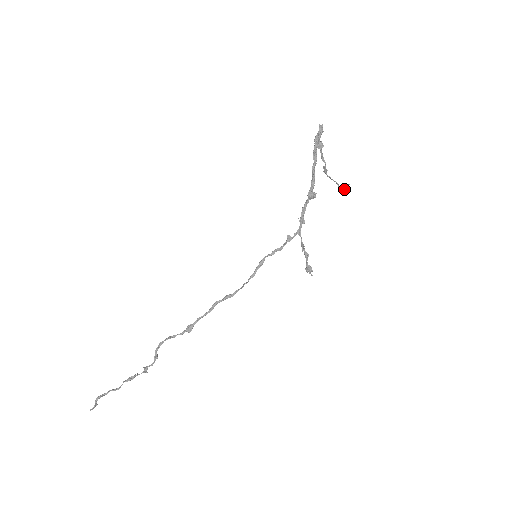
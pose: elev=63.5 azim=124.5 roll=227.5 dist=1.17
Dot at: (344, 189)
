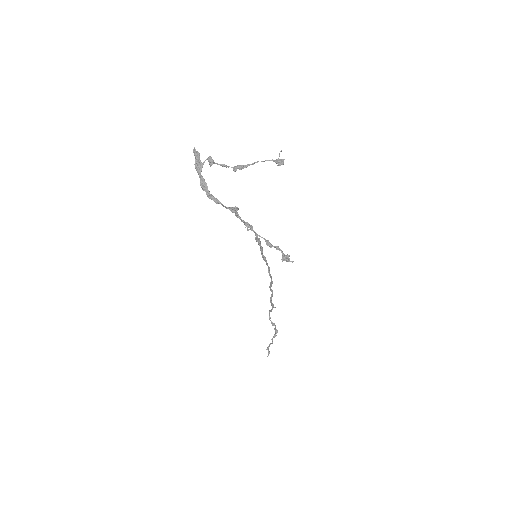
Dot at: (277, 161)
